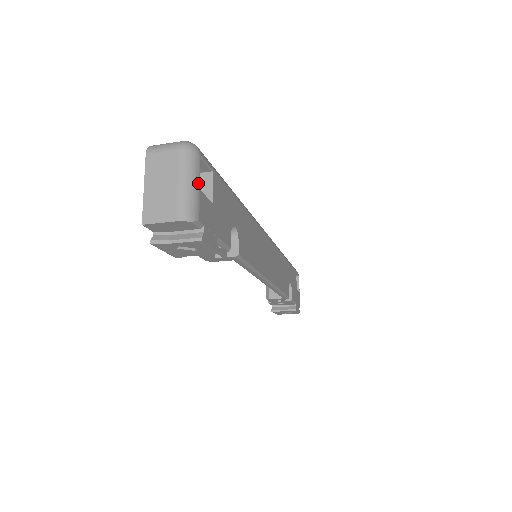
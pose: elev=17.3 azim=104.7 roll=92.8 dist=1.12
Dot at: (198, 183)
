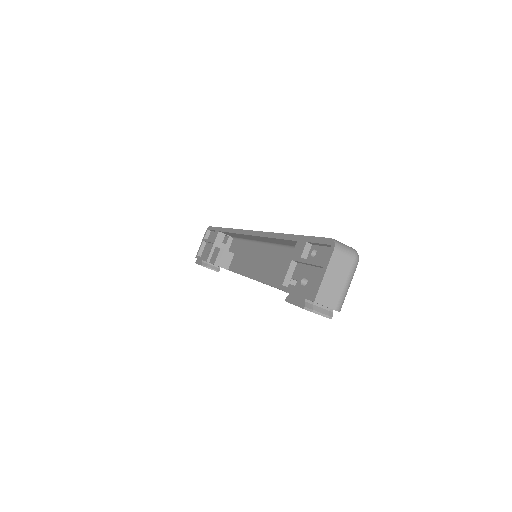
Dot at: (349, 284)
